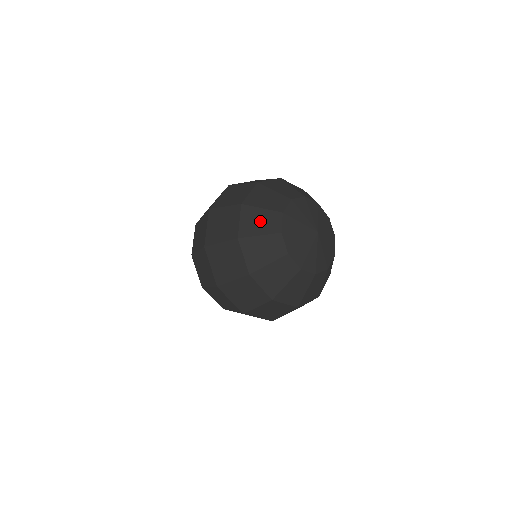
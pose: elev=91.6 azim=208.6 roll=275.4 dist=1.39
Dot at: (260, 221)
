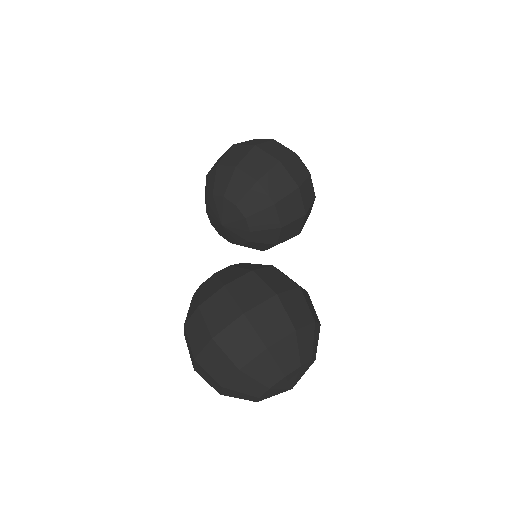
Dot at: (247, 386)
